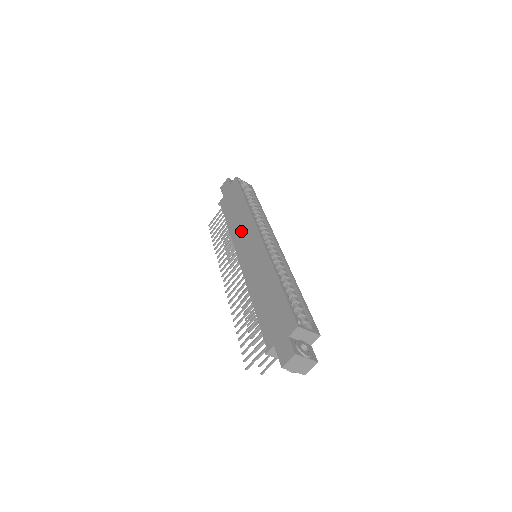
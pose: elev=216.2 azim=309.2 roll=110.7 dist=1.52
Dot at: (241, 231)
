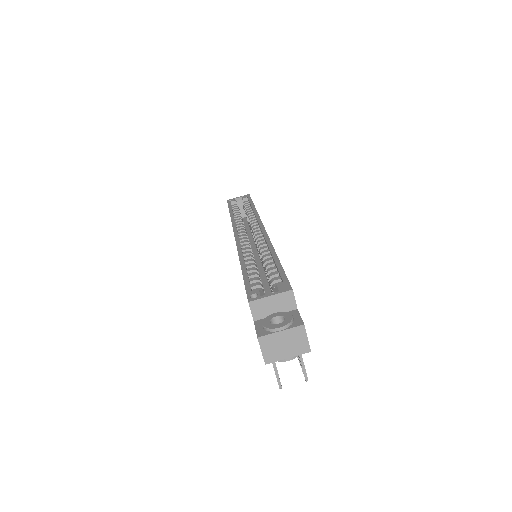
Dot at: occluded
